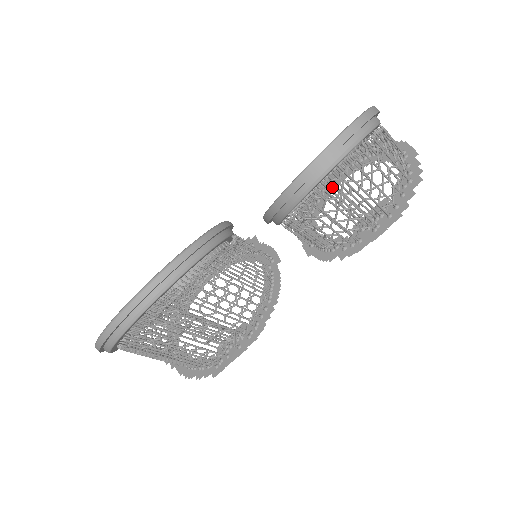
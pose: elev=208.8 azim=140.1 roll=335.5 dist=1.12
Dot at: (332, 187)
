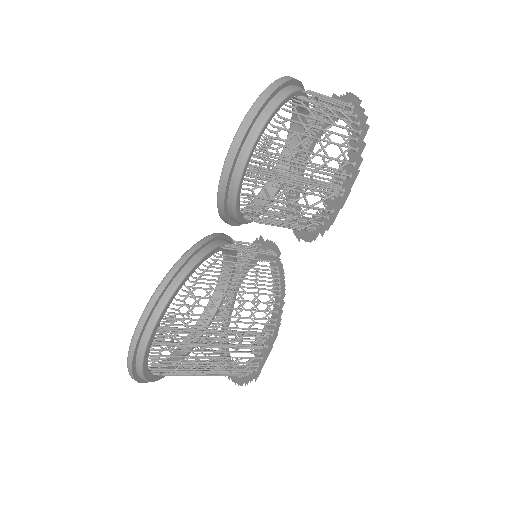
Dot at: (262, 174)
